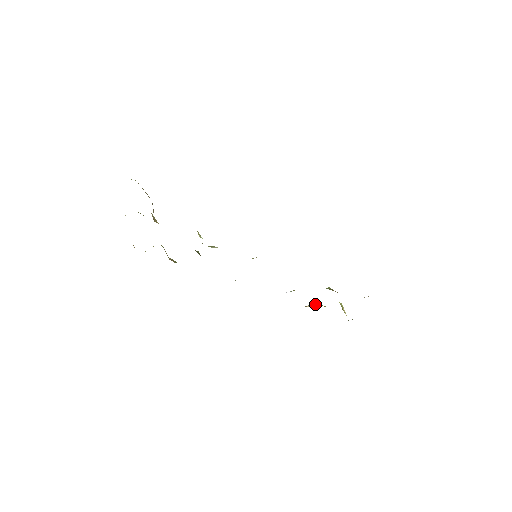
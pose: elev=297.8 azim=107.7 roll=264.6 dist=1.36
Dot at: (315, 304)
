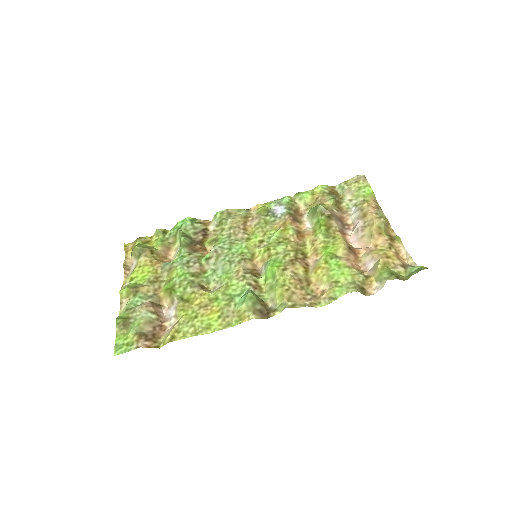
Dot at: (307, 203)
